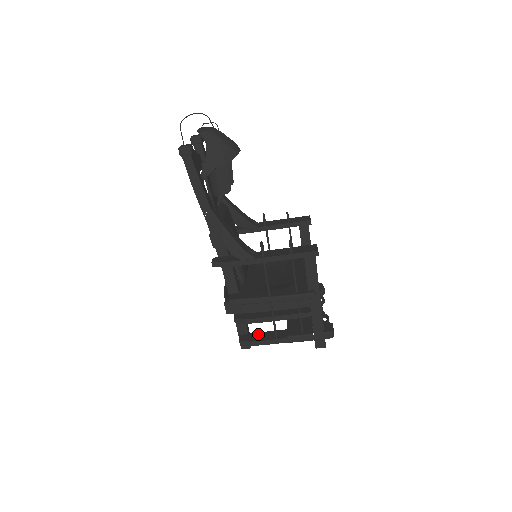
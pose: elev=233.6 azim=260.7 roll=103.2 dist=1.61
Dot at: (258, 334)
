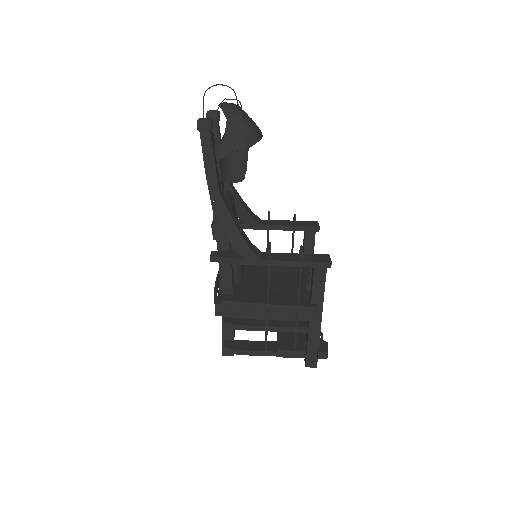
Dot at: (245, 342)
